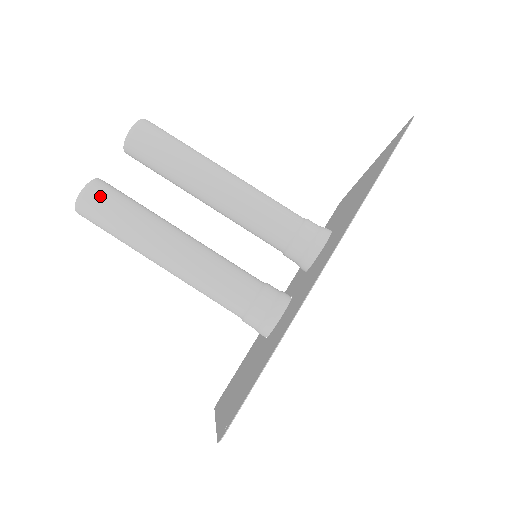
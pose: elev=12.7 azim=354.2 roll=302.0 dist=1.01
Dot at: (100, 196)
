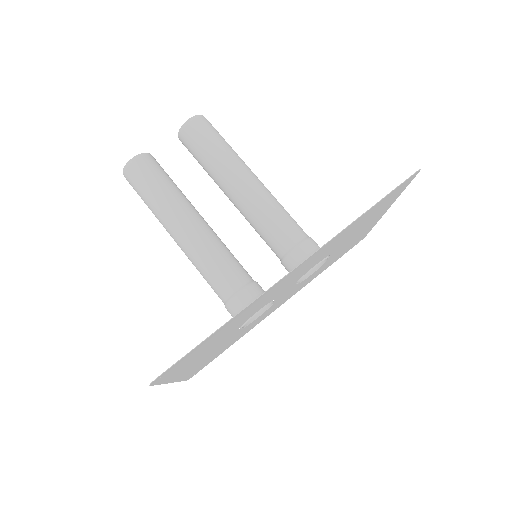
Dot at: (144, 167)
